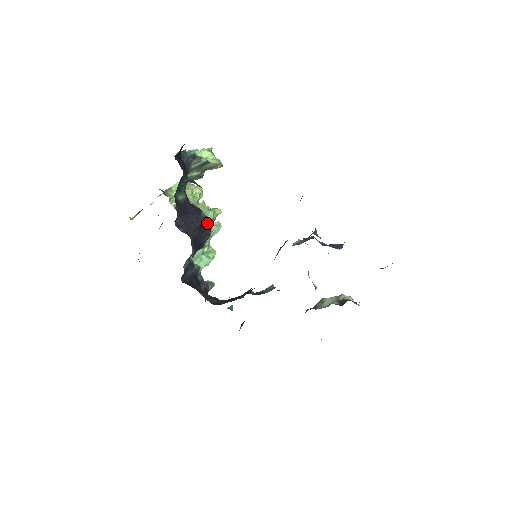
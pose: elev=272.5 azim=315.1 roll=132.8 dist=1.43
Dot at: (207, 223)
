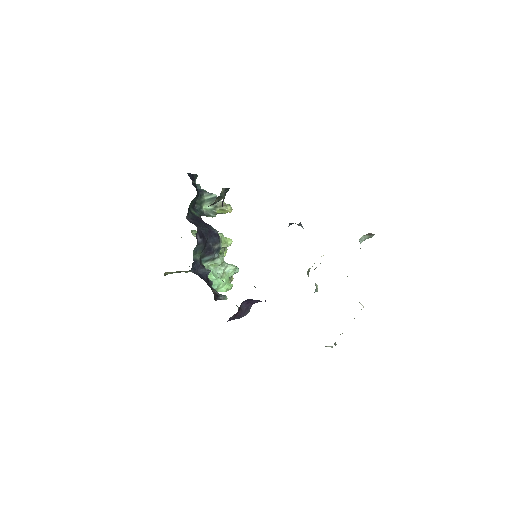
Dot at: (215, 233)
